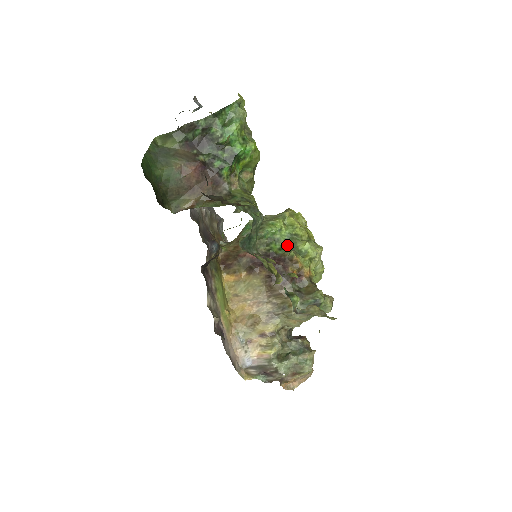
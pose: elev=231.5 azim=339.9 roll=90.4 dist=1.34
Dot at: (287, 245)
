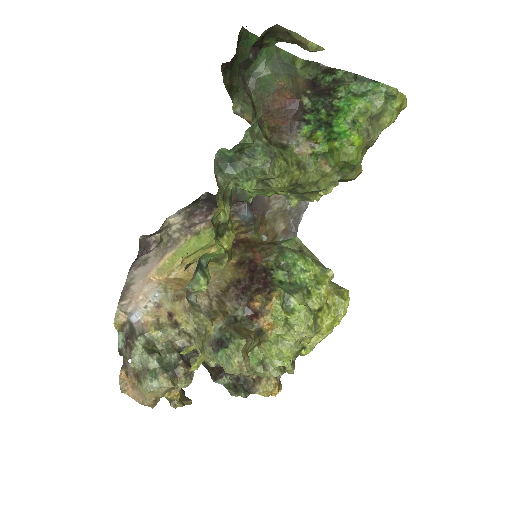
Dot at: (289, 286)
